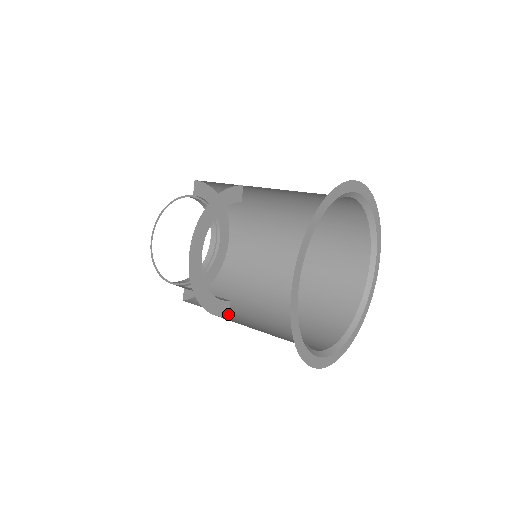
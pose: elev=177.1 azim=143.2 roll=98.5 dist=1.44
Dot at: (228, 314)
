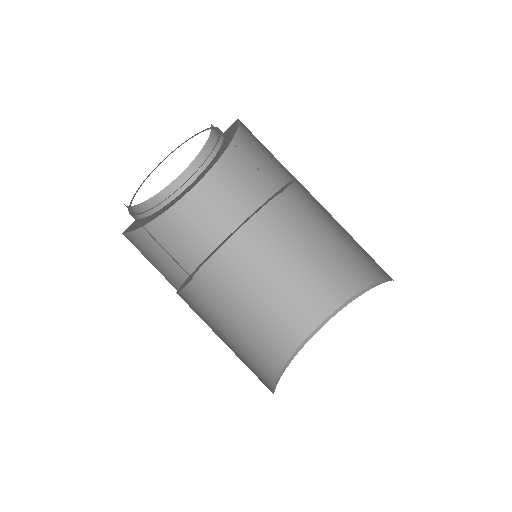
Dot at: (180, 290)
